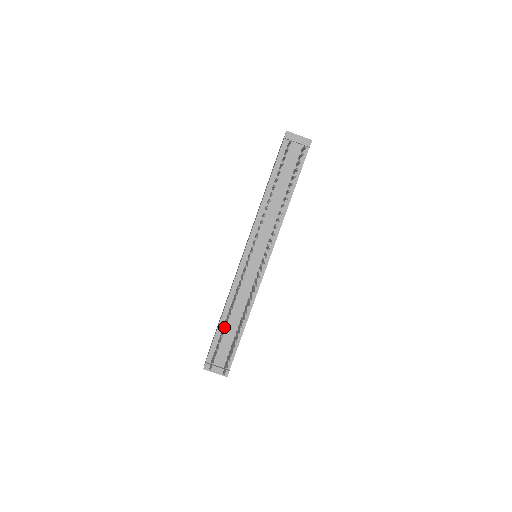
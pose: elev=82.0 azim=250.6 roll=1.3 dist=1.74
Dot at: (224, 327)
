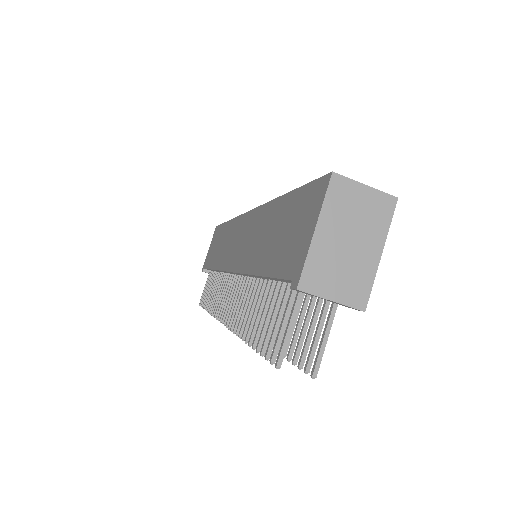
Dot at: (207, 306)
